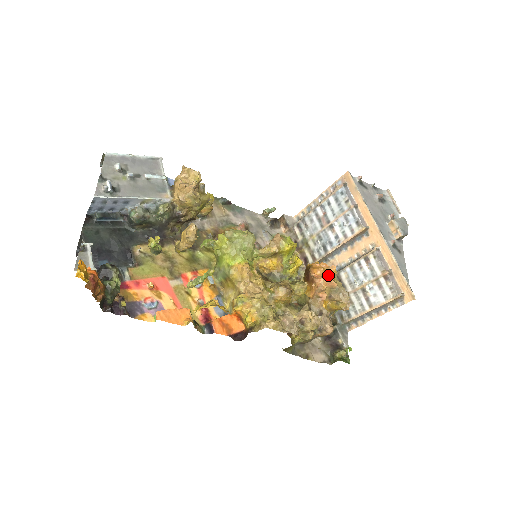
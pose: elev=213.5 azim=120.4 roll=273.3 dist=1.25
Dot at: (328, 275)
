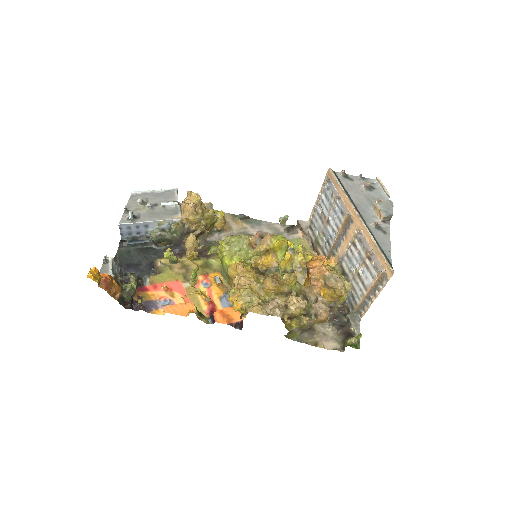
Dot at: (321, 265)
